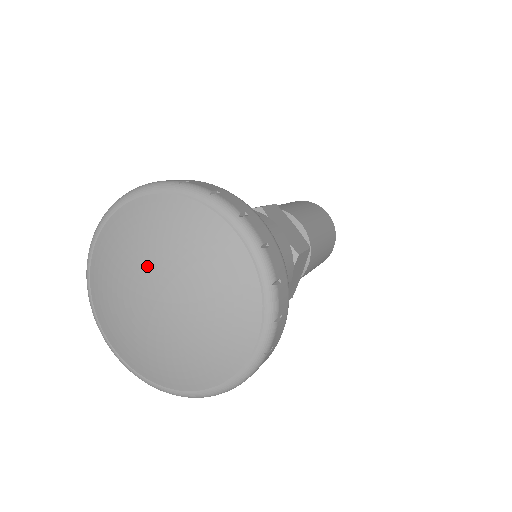
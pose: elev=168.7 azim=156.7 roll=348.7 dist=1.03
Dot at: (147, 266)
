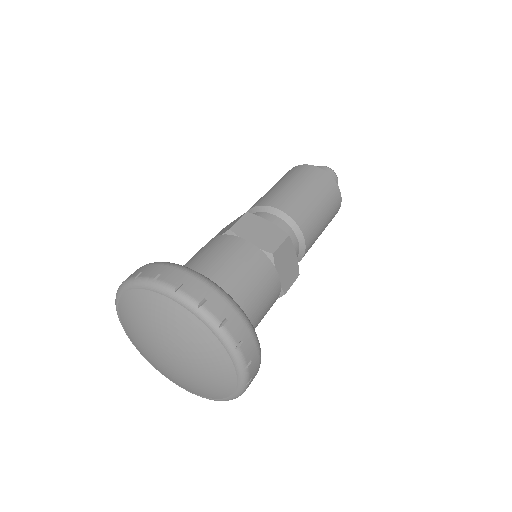
Dot at: (148, 338)
